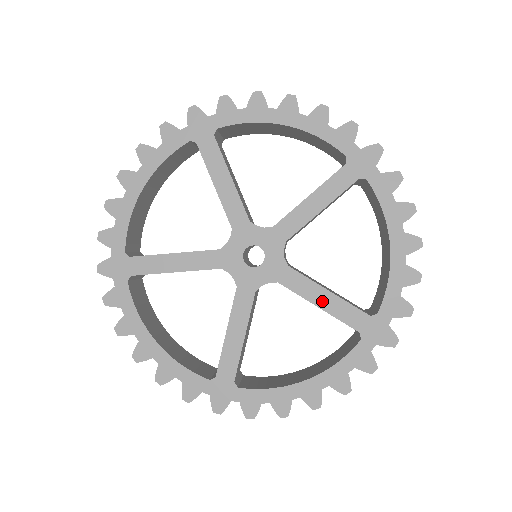
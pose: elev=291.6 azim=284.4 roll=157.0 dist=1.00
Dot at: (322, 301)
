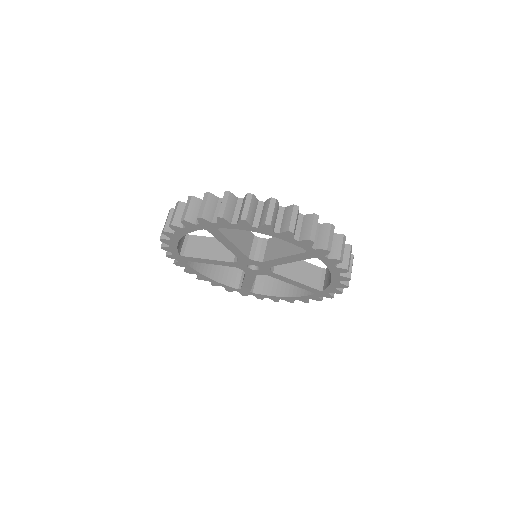
Dot at: (293, 283)
